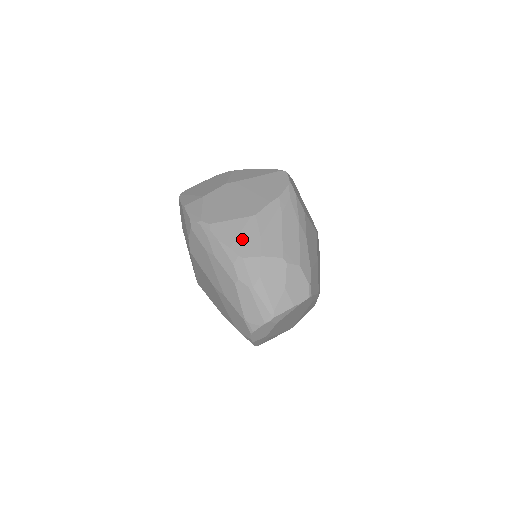
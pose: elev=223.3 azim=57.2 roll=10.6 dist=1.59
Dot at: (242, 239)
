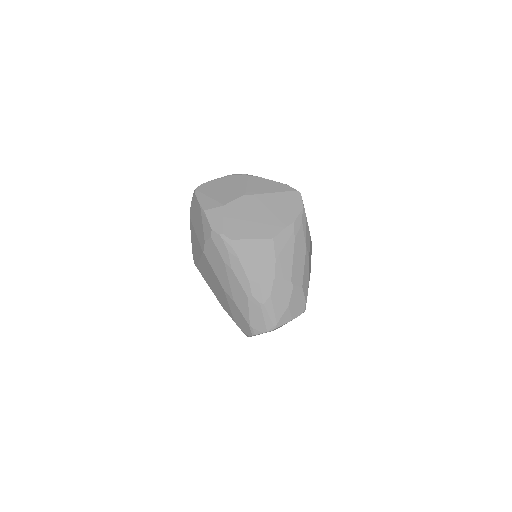
Dot at: (260, 260)
